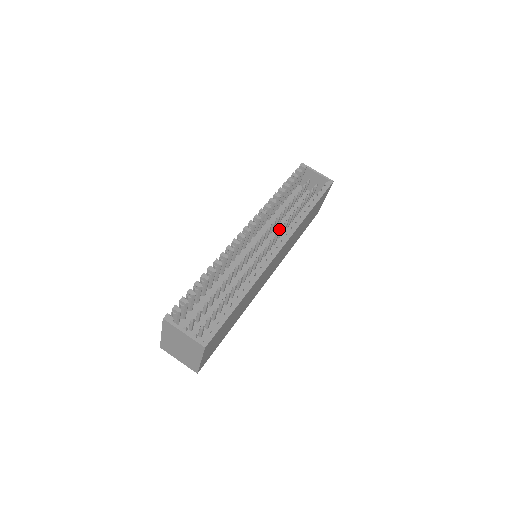
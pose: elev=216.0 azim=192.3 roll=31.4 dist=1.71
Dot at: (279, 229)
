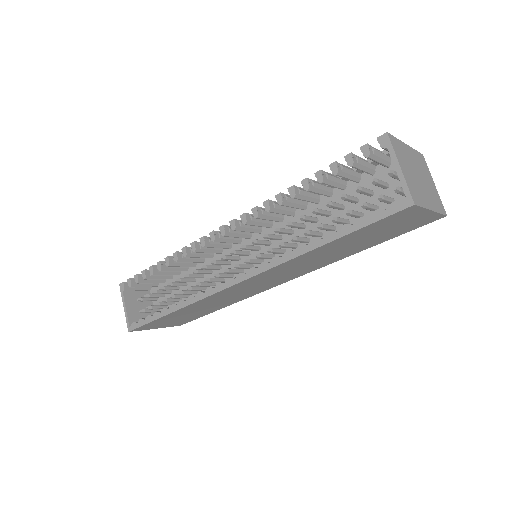
Dot at: occluded
